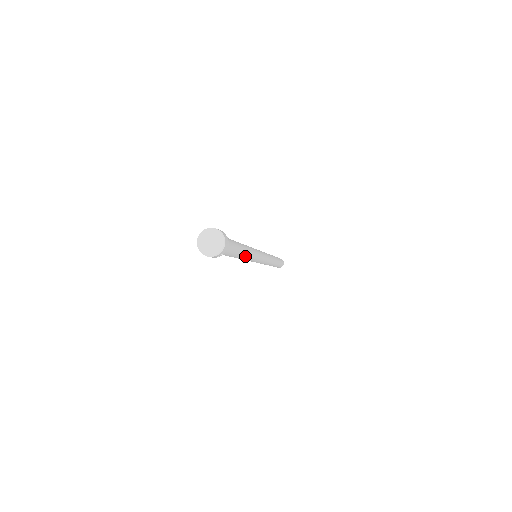
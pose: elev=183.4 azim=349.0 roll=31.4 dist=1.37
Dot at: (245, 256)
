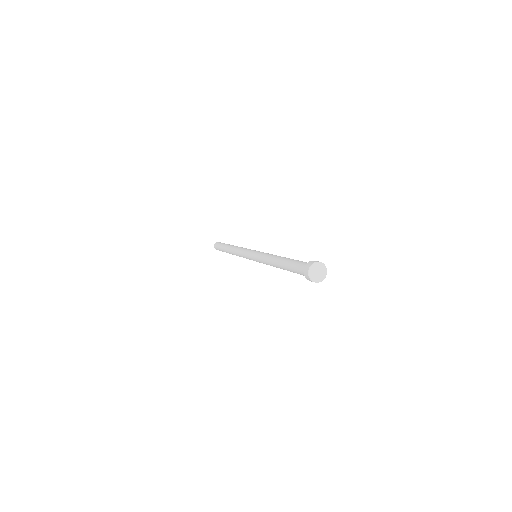
Dot at: occluded
